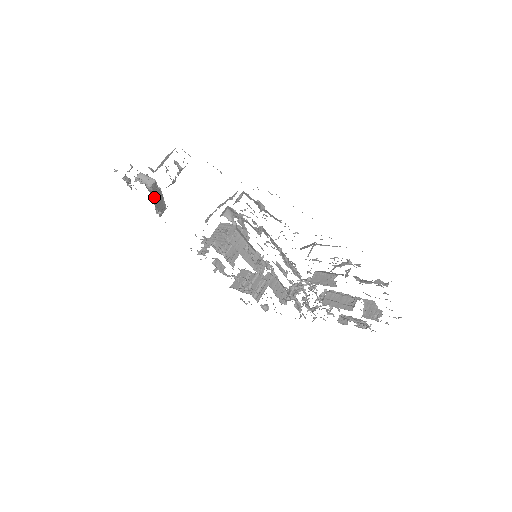
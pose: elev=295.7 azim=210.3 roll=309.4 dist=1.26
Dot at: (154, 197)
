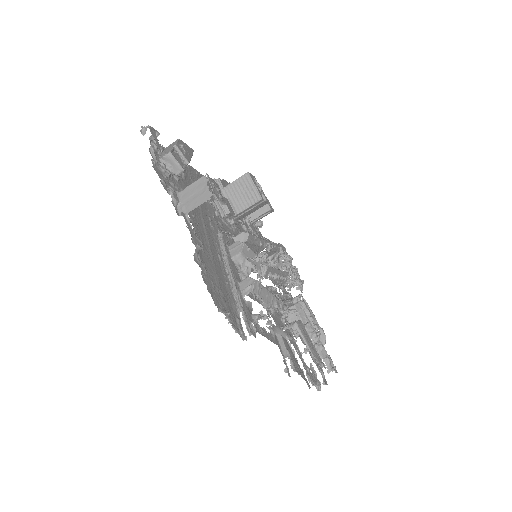
Dot at: occluded
